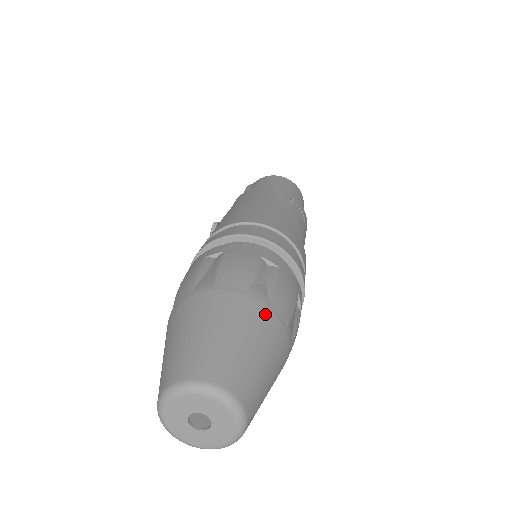
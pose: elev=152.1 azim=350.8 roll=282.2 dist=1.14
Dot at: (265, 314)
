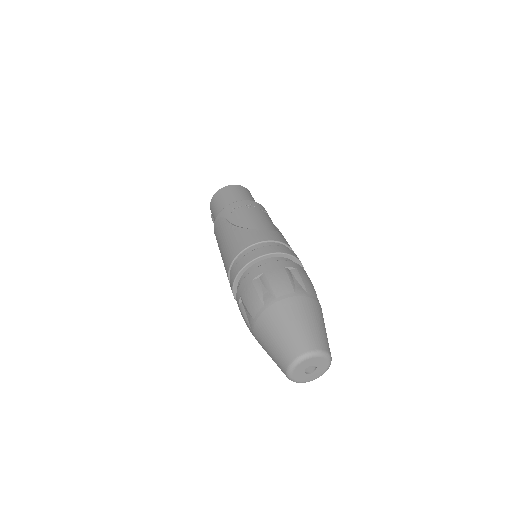
Dot at: (280, 305)
